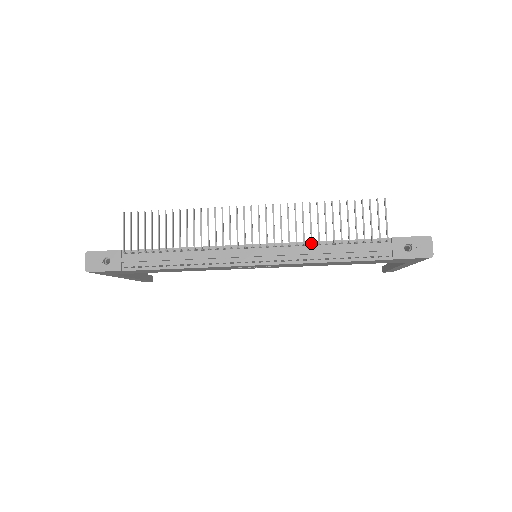
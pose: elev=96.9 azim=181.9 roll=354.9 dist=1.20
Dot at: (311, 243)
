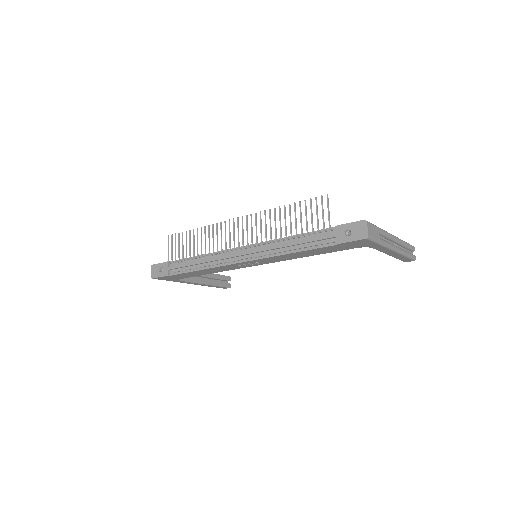
Dot at: (276, 240)
